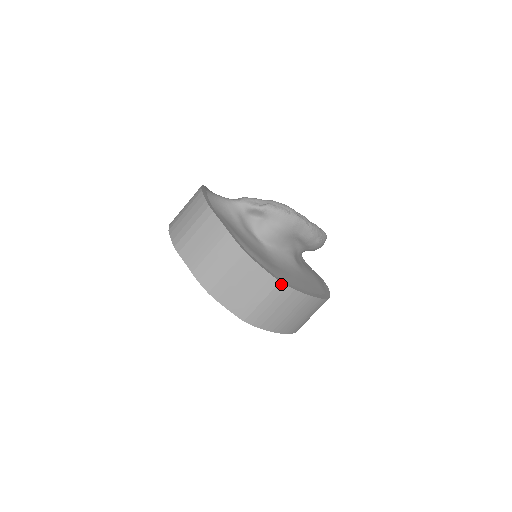
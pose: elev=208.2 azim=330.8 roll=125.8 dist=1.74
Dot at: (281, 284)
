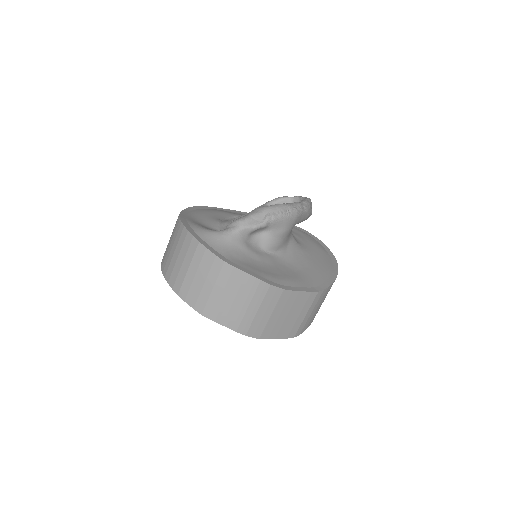
Dot at: (319, 292)
